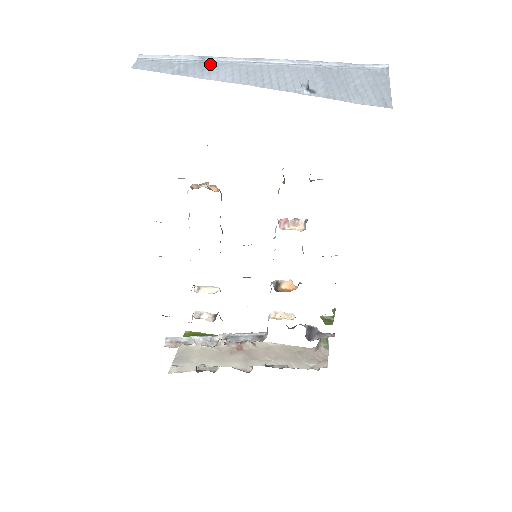
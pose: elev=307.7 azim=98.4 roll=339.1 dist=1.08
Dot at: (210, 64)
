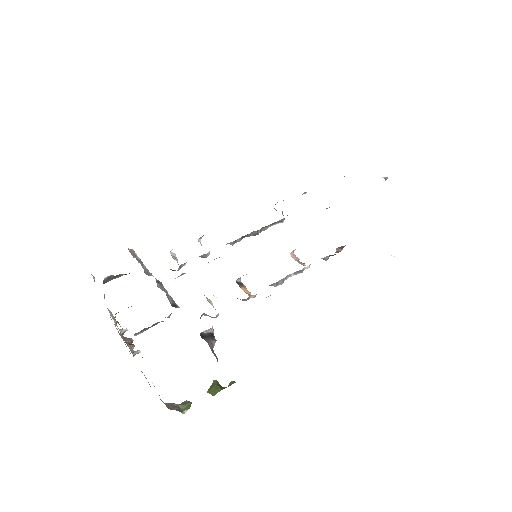
Dot at: occluded
